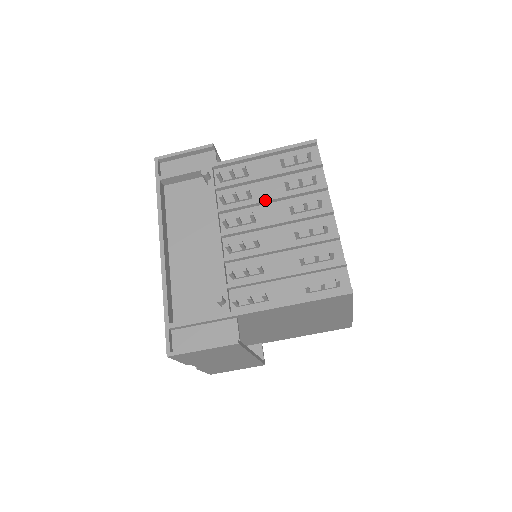
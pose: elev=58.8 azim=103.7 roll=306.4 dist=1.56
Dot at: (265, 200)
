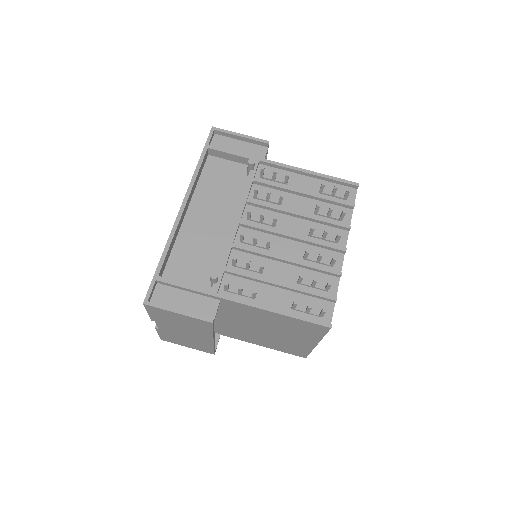
Dot at: (292, 212)
